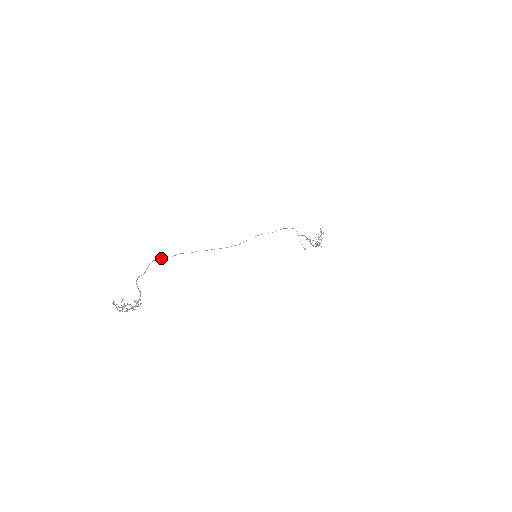
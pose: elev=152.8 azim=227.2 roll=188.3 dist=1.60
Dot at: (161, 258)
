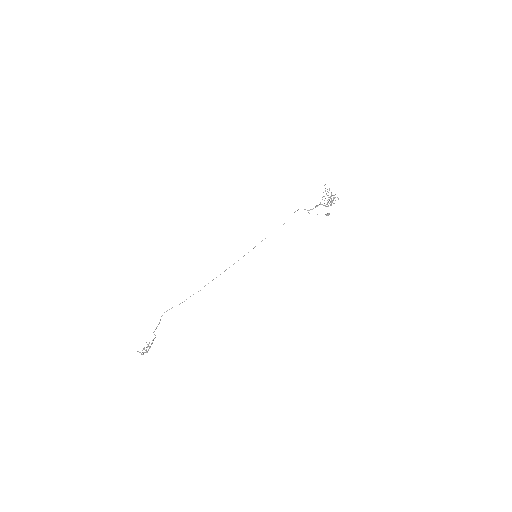
Dot at: occluded
